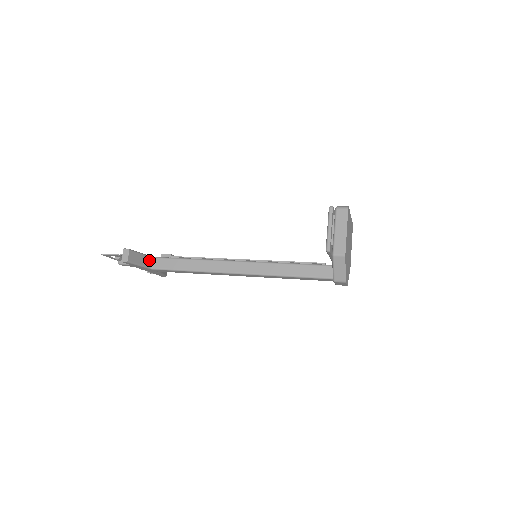
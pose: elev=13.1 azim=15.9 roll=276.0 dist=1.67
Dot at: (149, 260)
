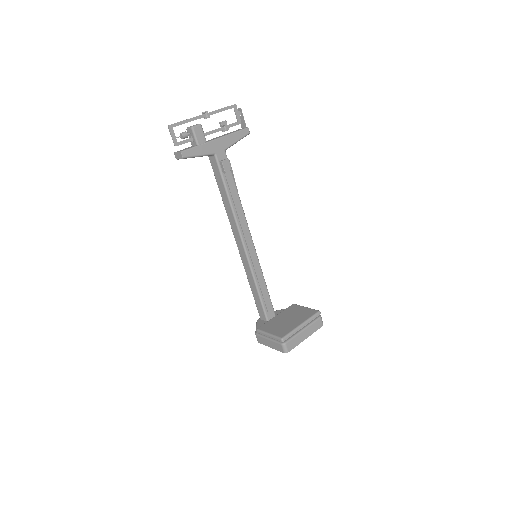
Dot at: (208, 155)
